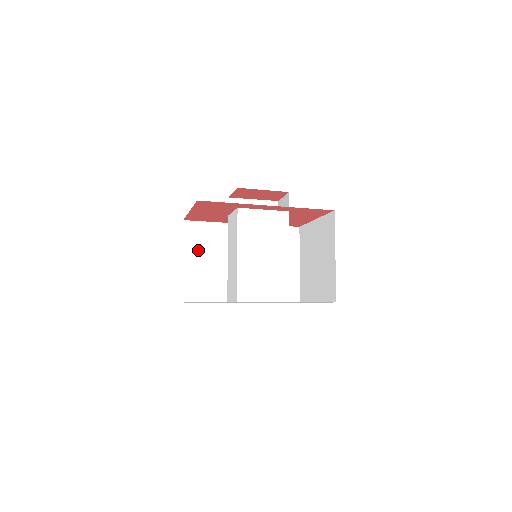
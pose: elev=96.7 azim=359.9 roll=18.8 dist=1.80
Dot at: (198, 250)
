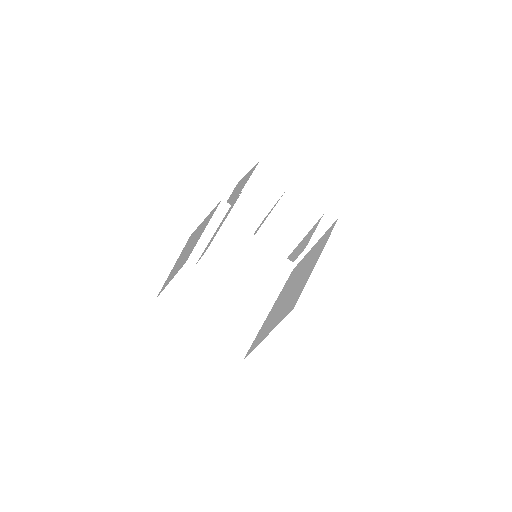
Dot at: occluded
